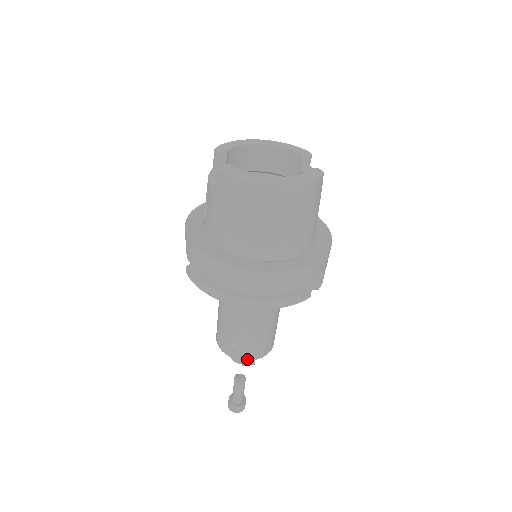
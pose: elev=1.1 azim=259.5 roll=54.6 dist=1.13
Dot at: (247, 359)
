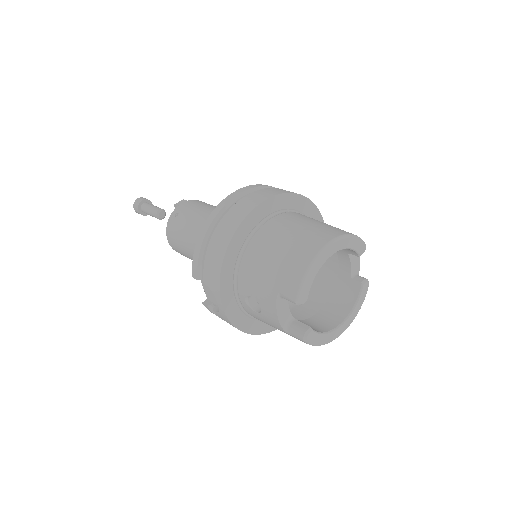
Dot at: occluded
